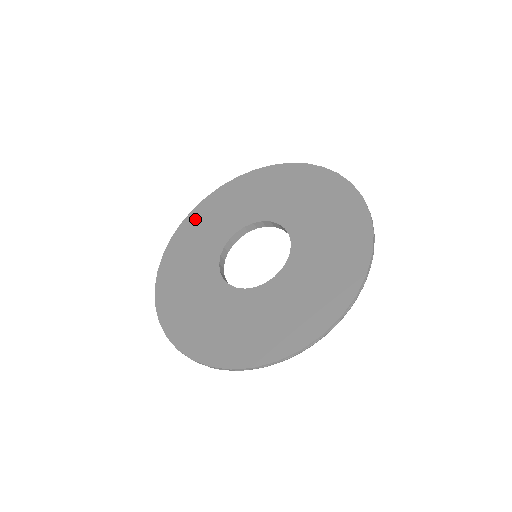
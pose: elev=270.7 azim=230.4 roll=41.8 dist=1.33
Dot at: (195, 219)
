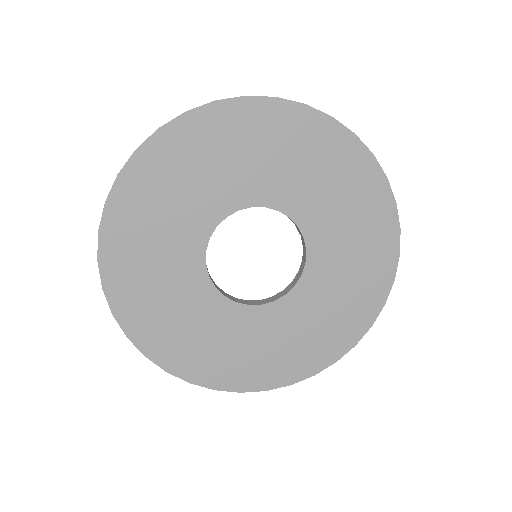
Dot at: (146, 173)
